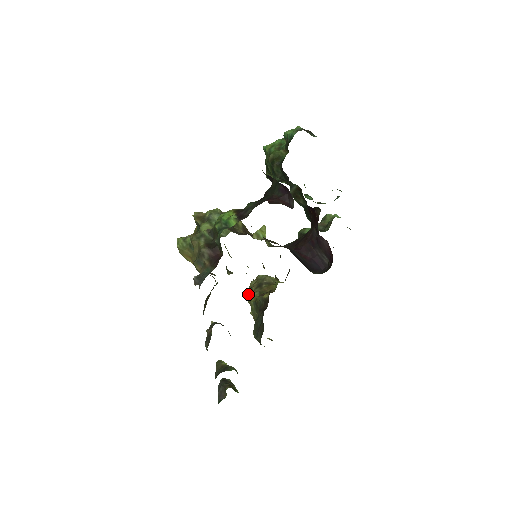
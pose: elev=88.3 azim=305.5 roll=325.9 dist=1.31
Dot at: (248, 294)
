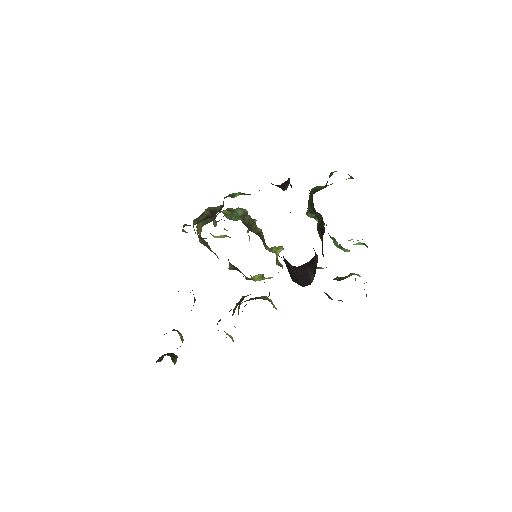
Dot at: occluded
